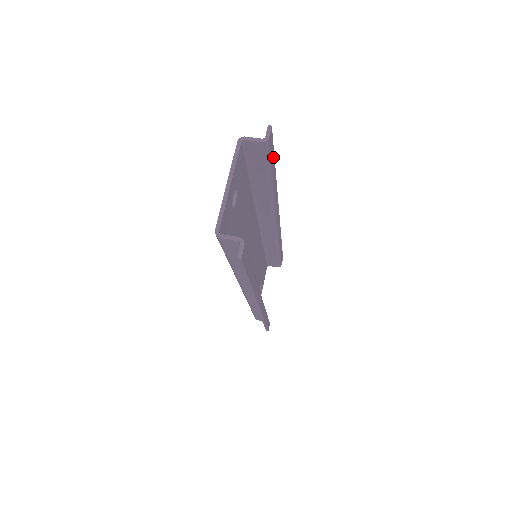
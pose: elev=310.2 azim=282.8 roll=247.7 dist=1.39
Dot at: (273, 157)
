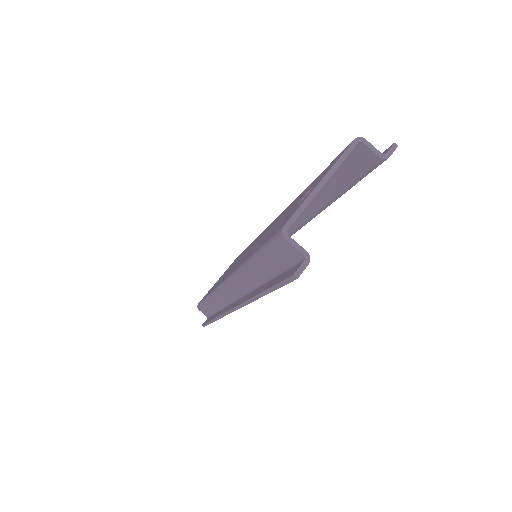
Dot at: occluded
